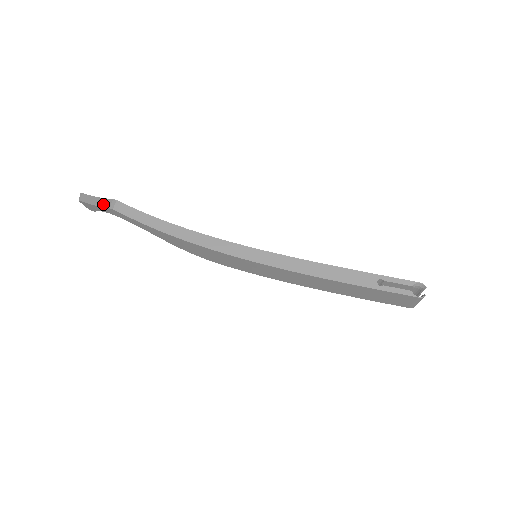
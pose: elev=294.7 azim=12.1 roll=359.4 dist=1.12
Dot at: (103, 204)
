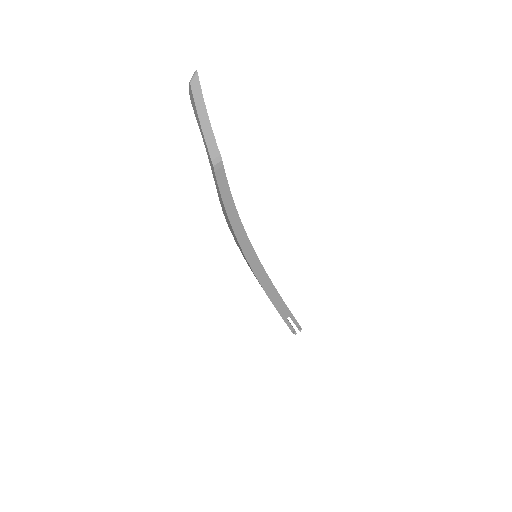
Dot at: (209, 144)
